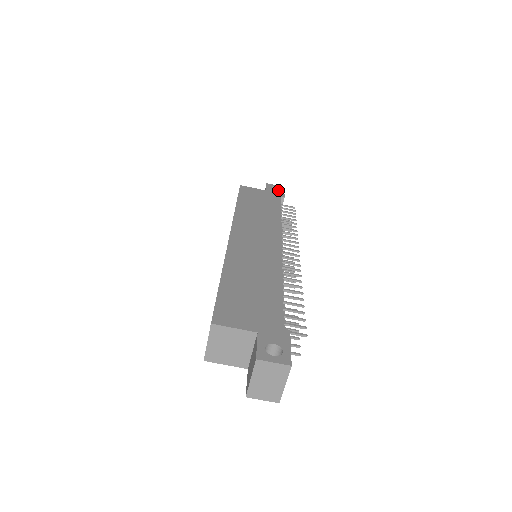
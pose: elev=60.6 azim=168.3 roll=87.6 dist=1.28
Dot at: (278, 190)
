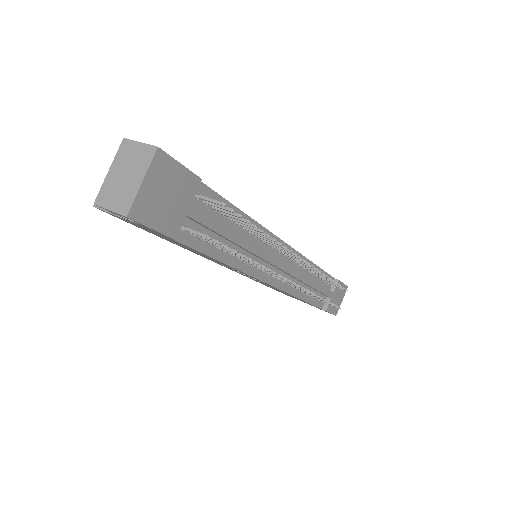
Dot at: occluded
